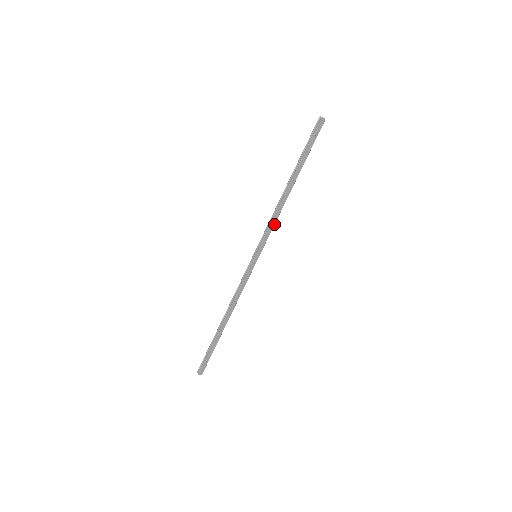
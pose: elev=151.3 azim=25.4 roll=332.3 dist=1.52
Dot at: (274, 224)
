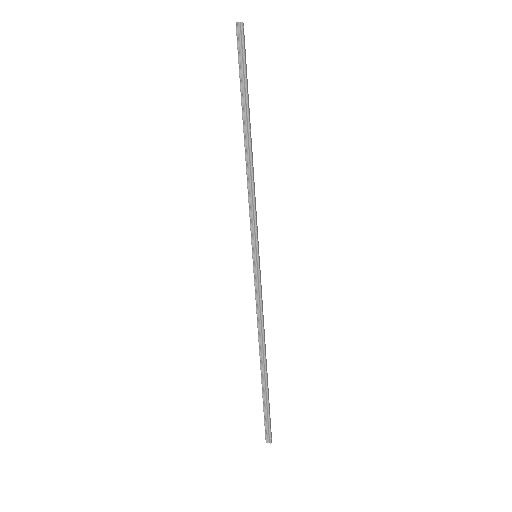
Dot at: (255, 201)
